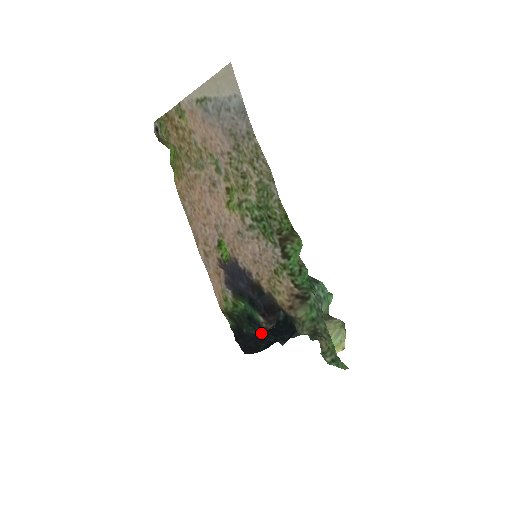
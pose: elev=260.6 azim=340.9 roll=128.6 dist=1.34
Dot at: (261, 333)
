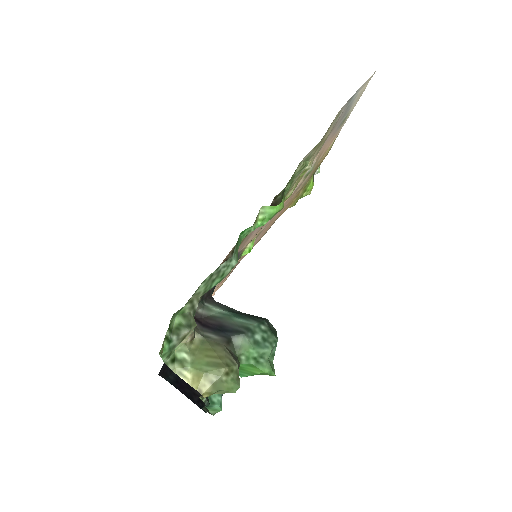
Dot at: occluded
